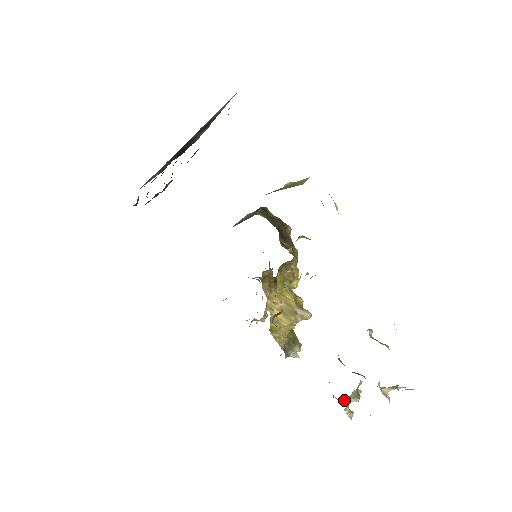
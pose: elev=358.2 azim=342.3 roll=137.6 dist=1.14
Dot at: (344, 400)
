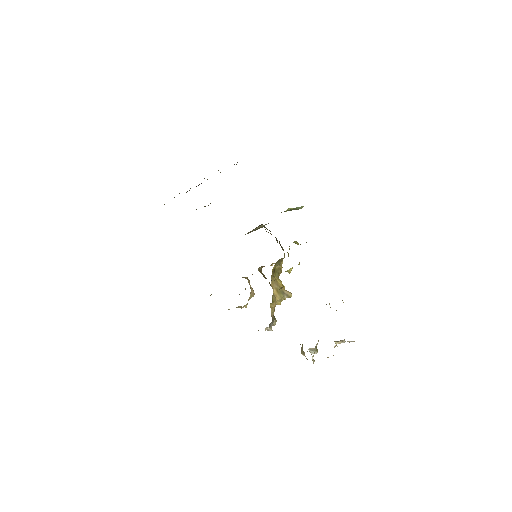
Dot at: (310, 352)
